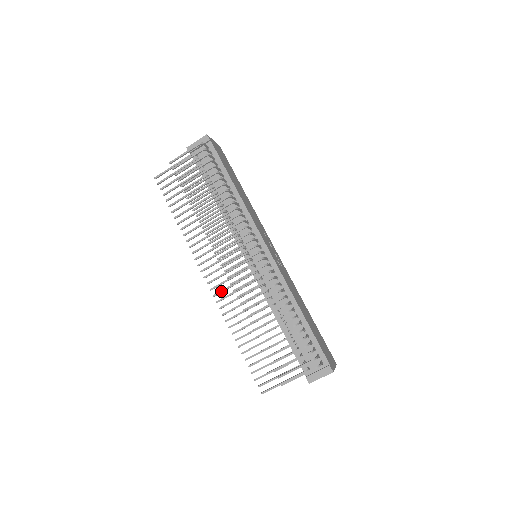
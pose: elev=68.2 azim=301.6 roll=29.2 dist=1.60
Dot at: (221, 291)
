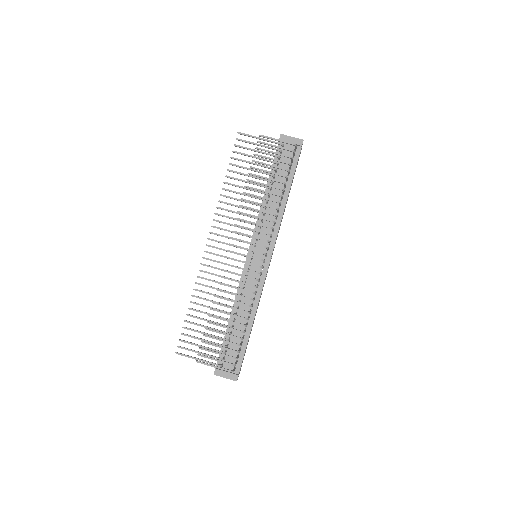
Dot at: (211, 260)
